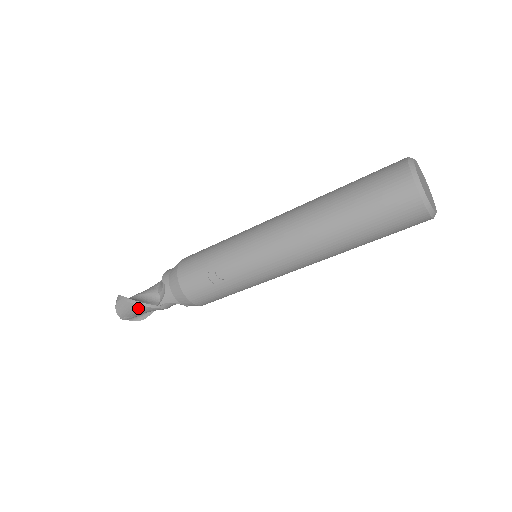
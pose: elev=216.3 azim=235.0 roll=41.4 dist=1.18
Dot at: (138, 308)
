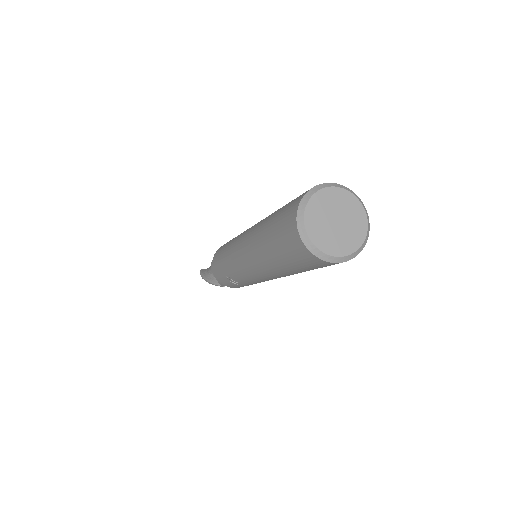
Dot at: occluded
